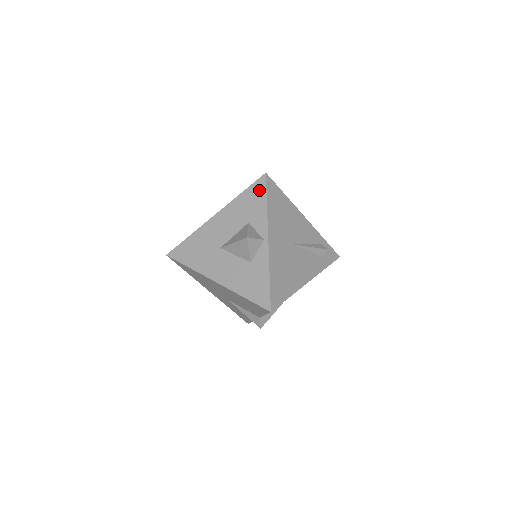
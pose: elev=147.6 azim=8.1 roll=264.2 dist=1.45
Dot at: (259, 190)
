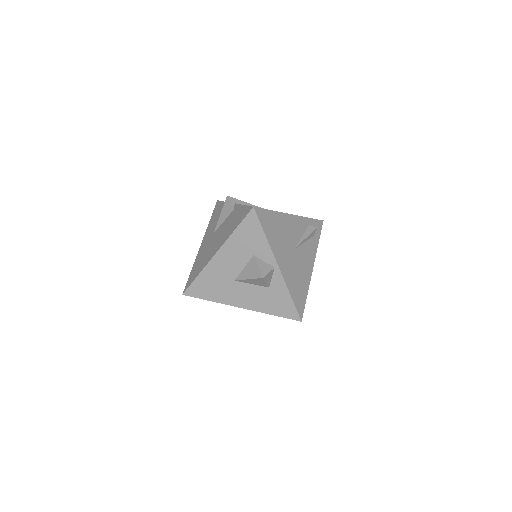
Dot at: (253, 224)
